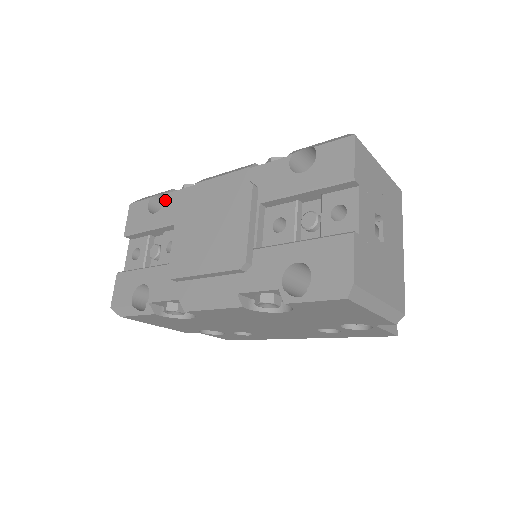
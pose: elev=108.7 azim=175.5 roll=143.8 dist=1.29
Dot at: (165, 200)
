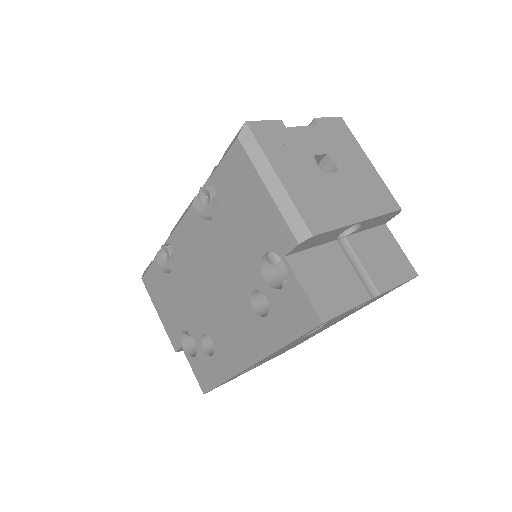
Dot at: occluded
